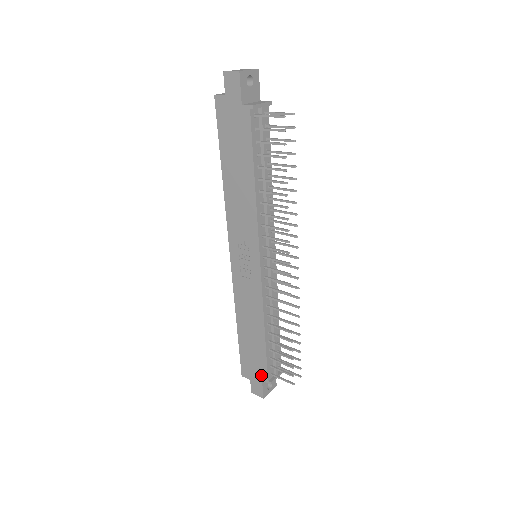
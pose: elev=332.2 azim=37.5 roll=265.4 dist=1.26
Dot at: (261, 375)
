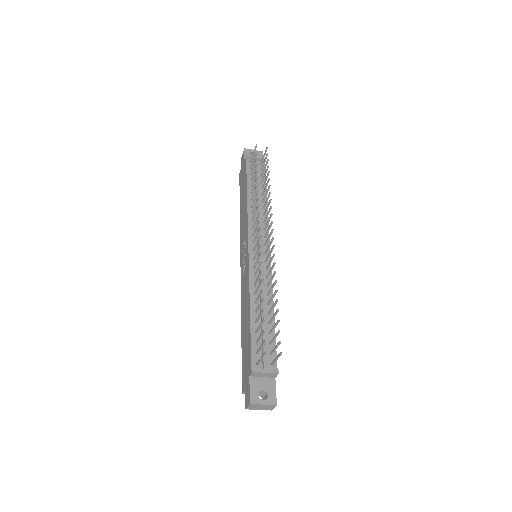
Dot at: (249, 369)
